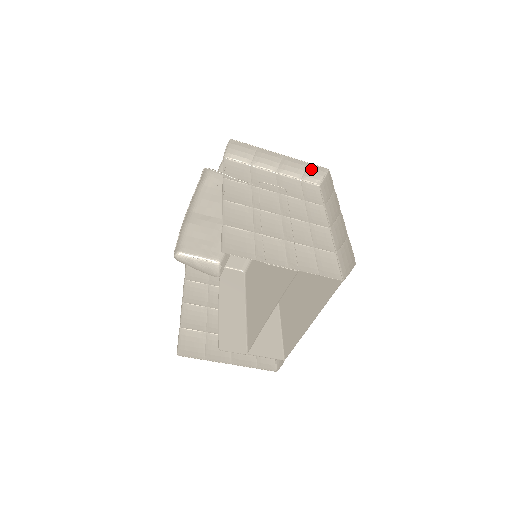
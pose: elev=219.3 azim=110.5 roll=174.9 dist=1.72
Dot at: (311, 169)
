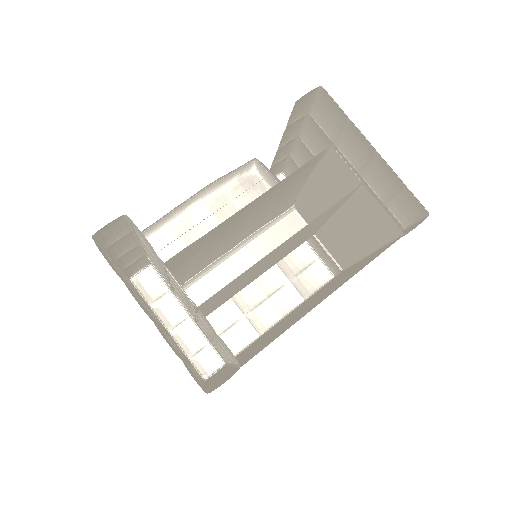
Dot at: occluded
